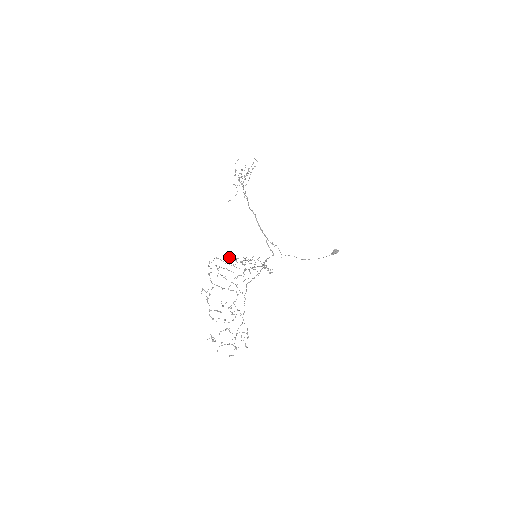
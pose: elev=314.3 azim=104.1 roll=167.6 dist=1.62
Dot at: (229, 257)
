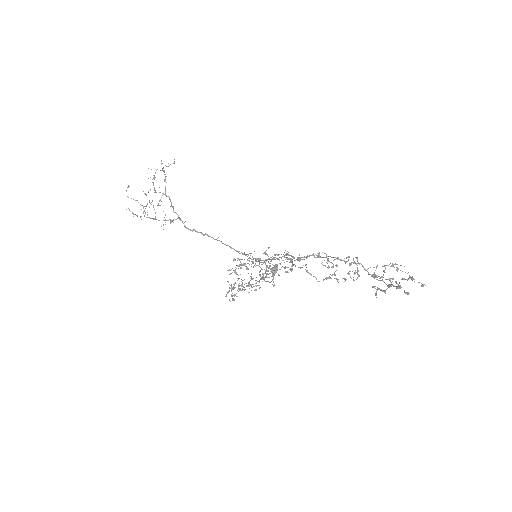
Dot at: (234, 270)
